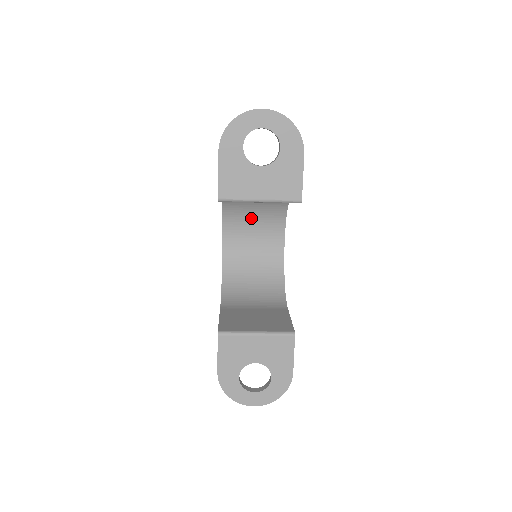
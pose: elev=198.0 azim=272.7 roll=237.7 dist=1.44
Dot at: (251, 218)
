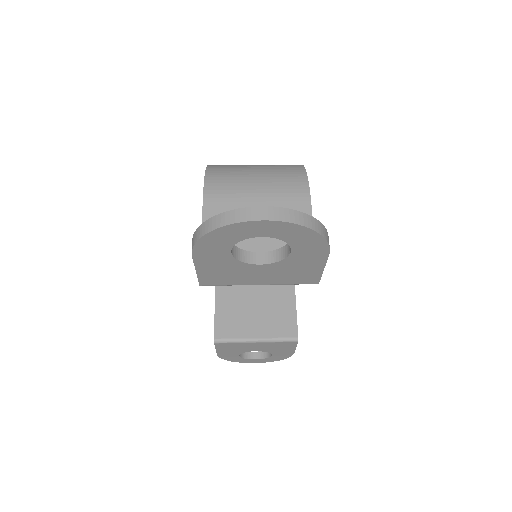
Dot at: occluded
